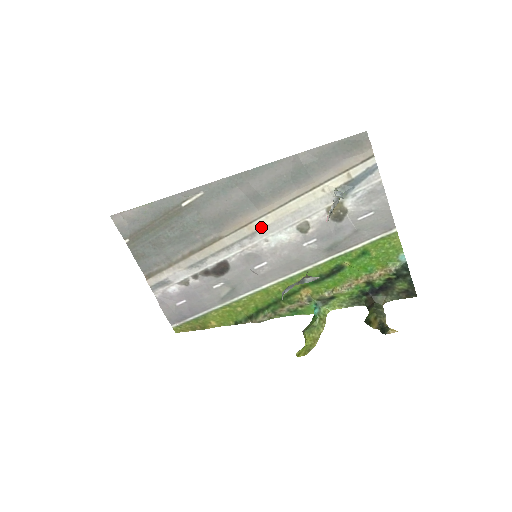
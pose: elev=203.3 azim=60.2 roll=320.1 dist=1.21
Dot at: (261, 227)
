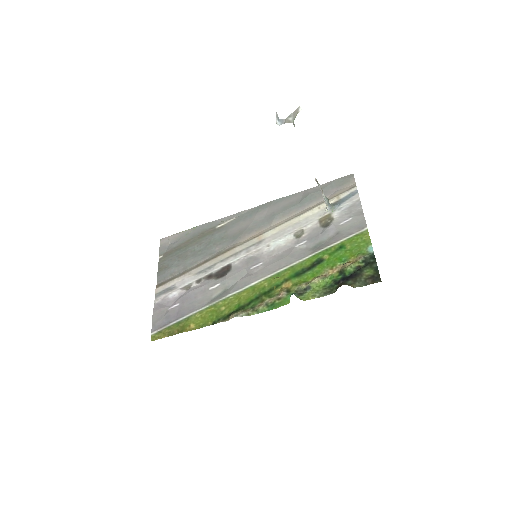
Dot at: (268, 236)
